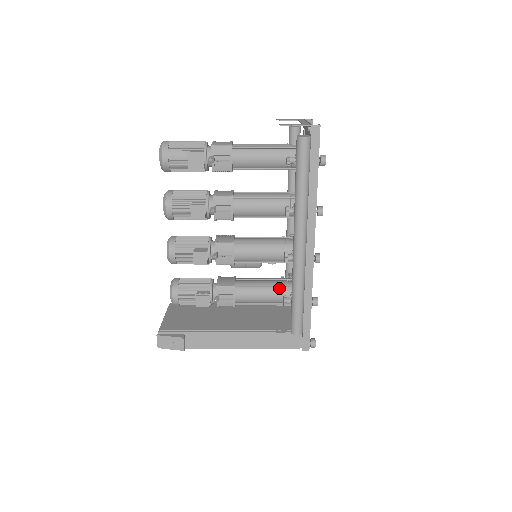
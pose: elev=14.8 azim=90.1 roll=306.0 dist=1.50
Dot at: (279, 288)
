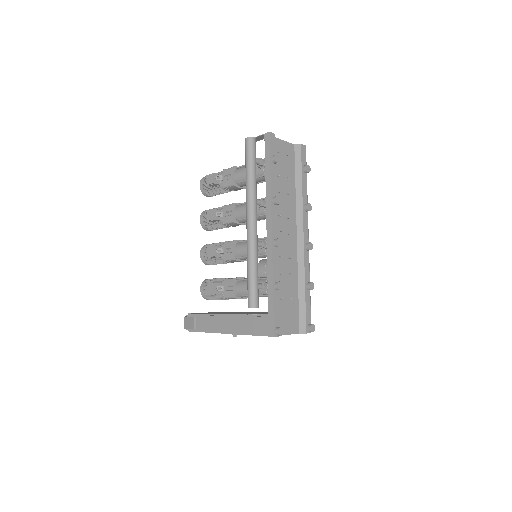
Dot at: (264, 280)
